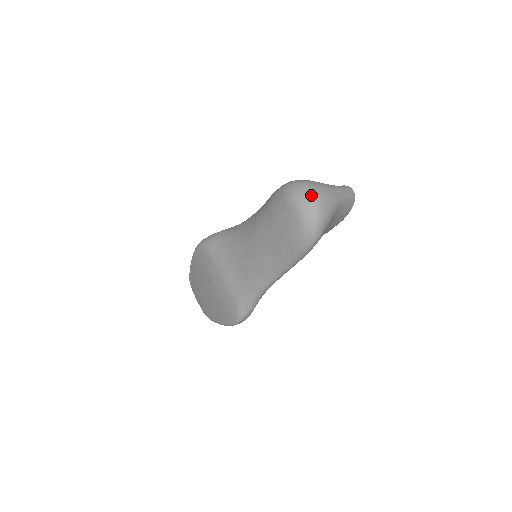
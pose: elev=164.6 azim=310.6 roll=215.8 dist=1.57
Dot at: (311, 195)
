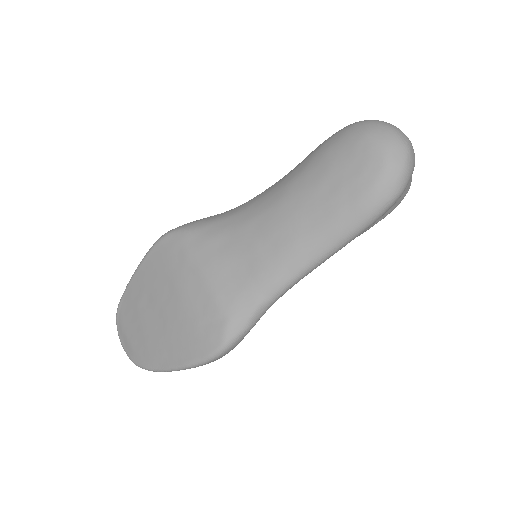
Dot at: (398, 130)
